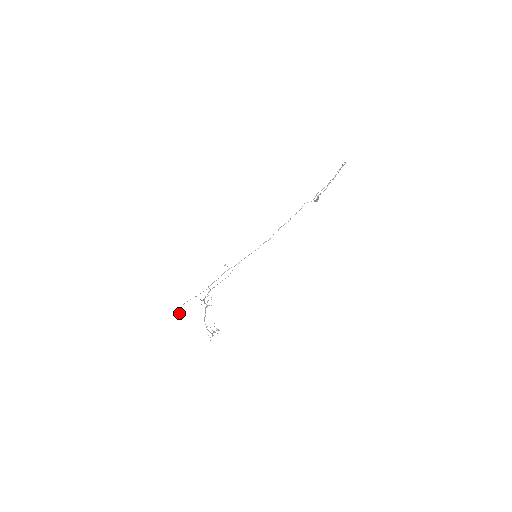
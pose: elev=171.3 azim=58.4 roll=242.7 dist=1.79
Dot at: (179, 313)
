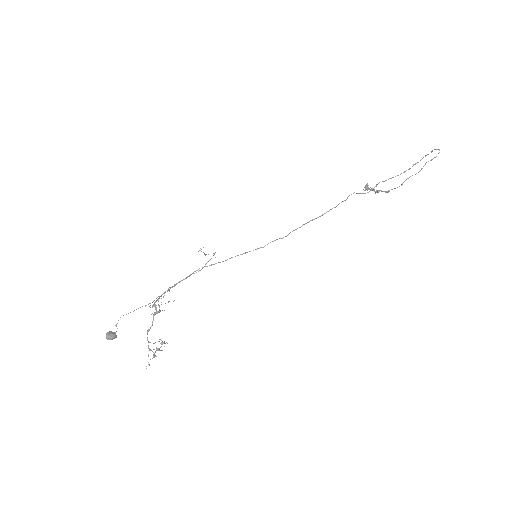
Dot at: (111, 333)
